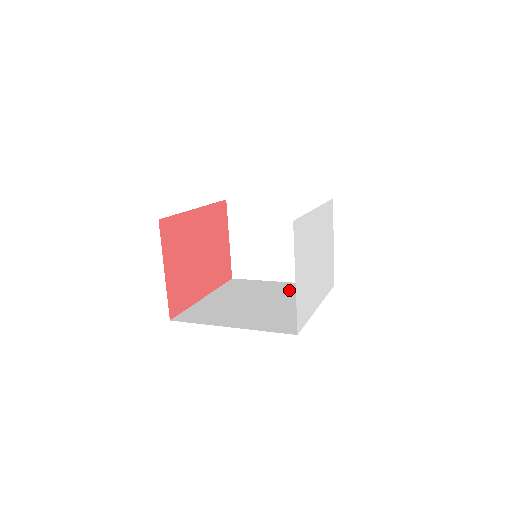
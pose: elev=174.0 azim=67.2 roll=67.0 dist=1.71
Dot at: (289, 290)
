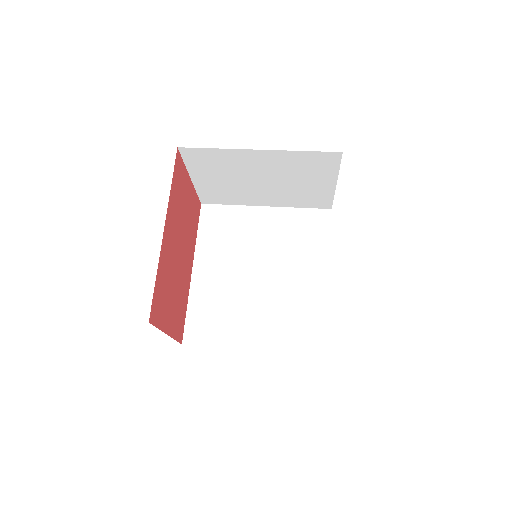
Dot at: (284, 234)
